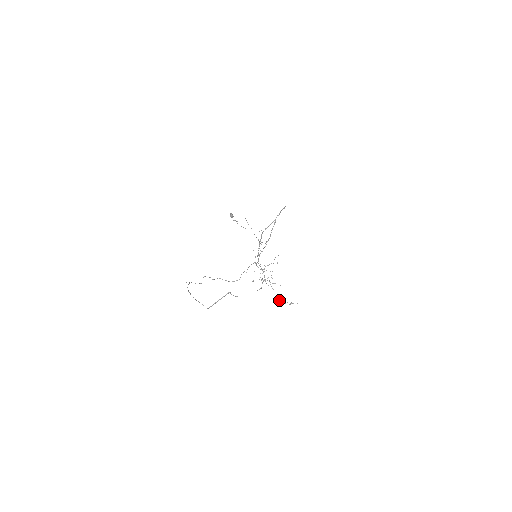
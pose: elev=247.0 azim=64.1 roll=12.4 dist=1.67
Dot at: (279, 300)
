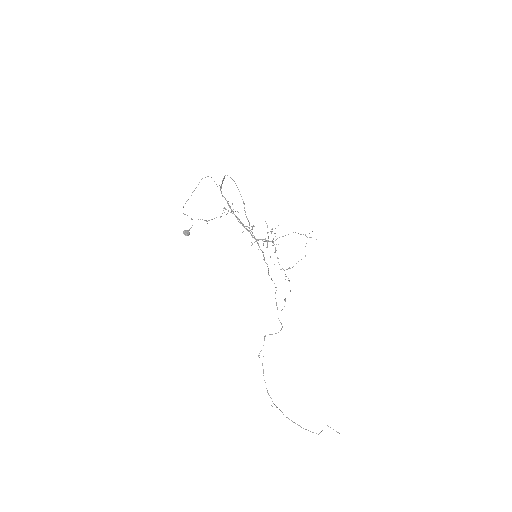
Dot at: occluded
